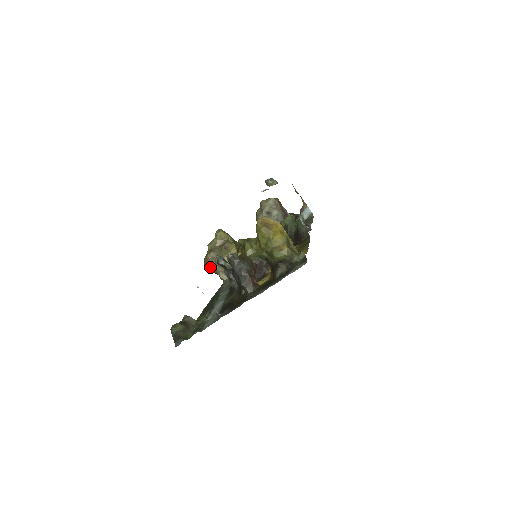
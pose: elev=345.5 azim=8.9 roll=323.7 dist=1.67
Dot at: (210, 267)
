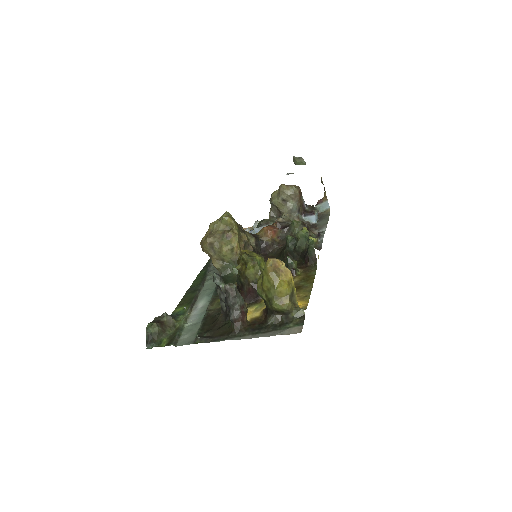
Dot at: (206, 250)
